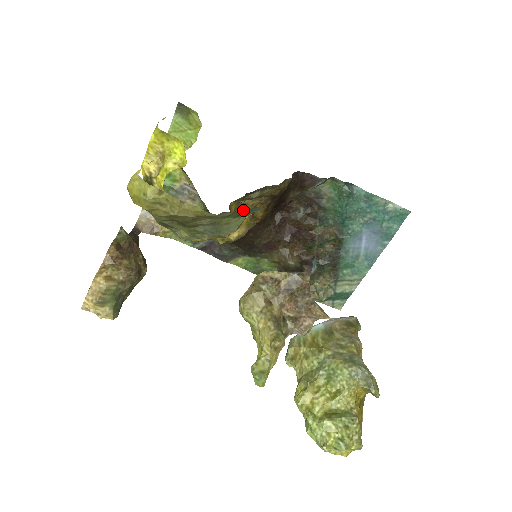
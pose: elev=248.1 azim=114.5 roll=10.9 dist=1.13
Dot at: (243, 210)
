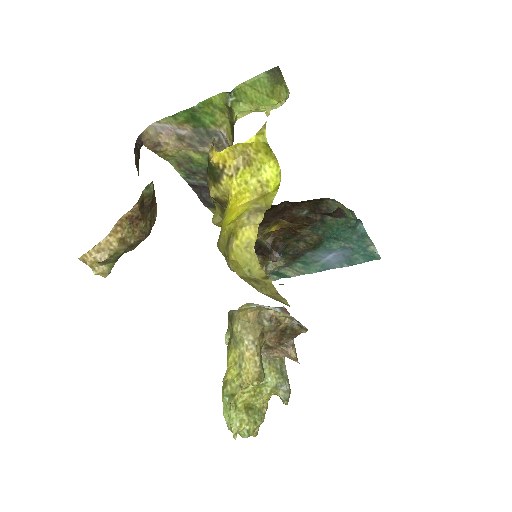
Dot at: (276, 224)
